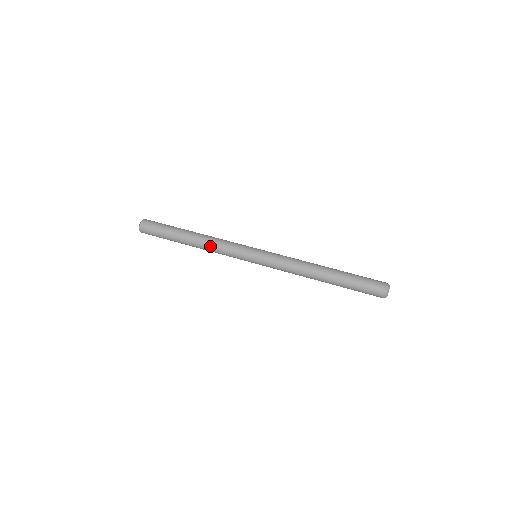
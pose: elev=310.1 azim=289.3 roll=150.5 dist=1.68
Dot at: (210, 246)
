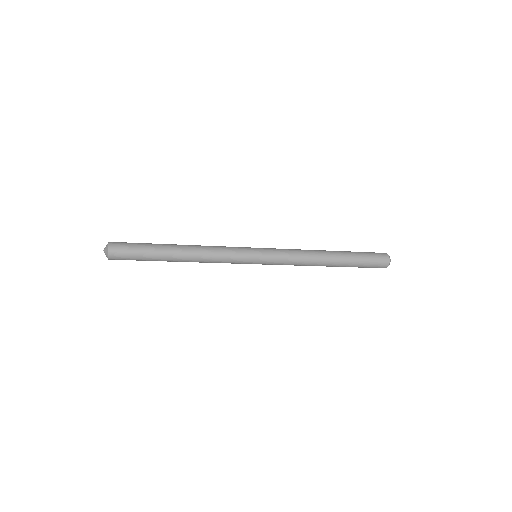
Dot at: (205, 249)
